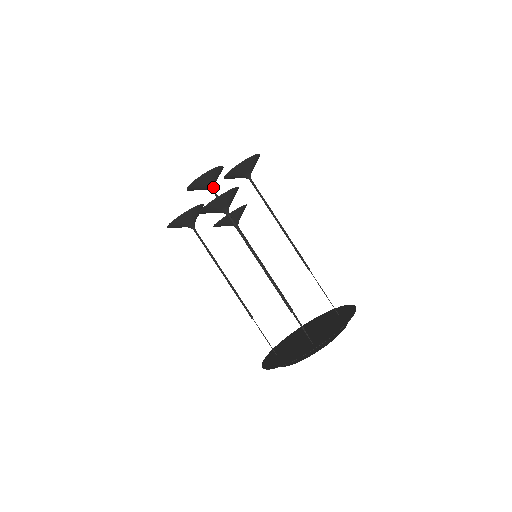
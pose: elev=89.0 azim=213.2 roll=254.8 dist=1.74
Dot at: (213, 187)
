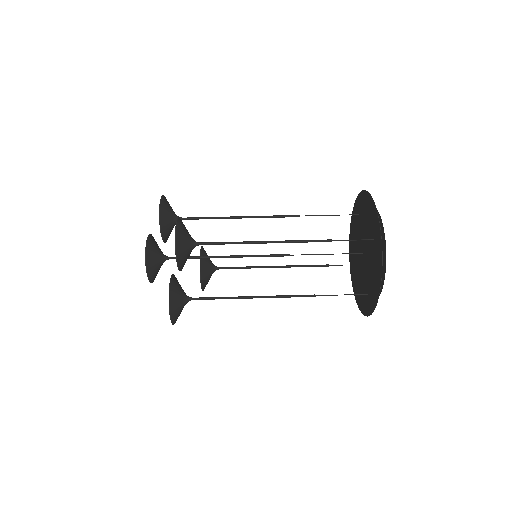
Dot at: (164, 256)
